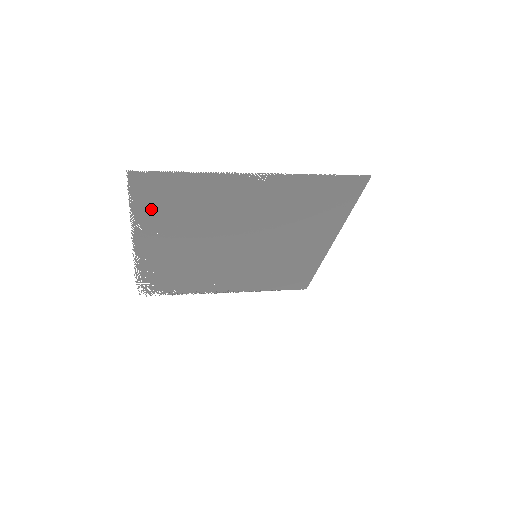
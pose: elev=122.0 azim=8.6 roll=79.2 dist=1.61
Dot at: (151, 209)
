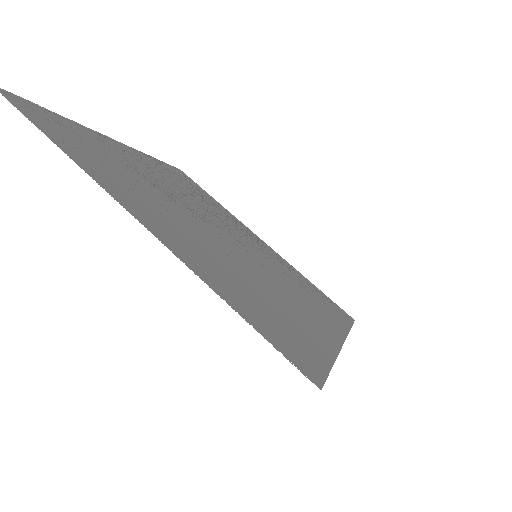
Dot at: (79, 132)
